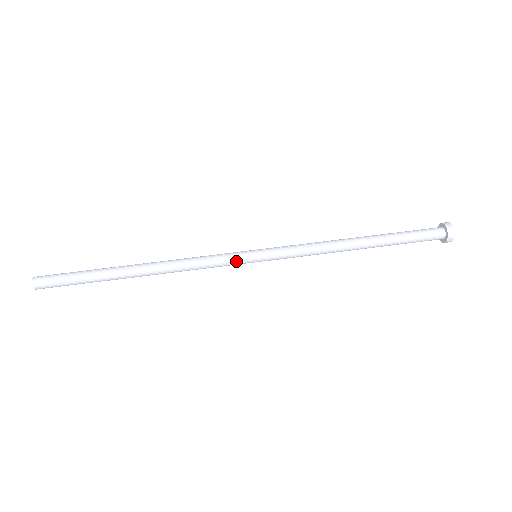
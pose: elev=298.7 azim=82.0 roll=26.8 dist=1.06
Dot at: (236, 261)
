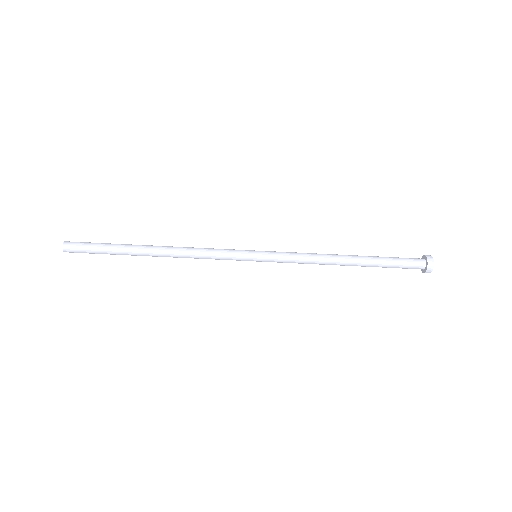
Dot at: (238, 260)
